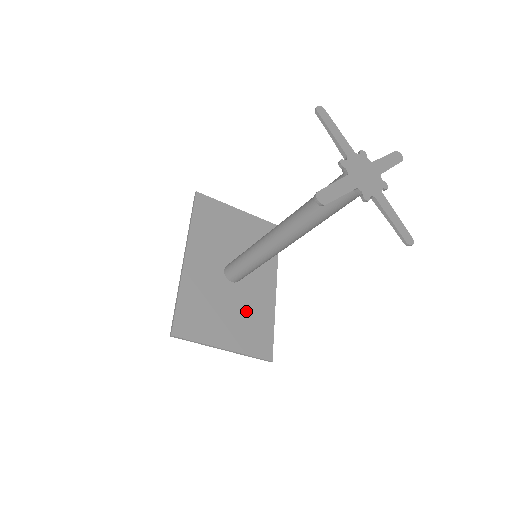
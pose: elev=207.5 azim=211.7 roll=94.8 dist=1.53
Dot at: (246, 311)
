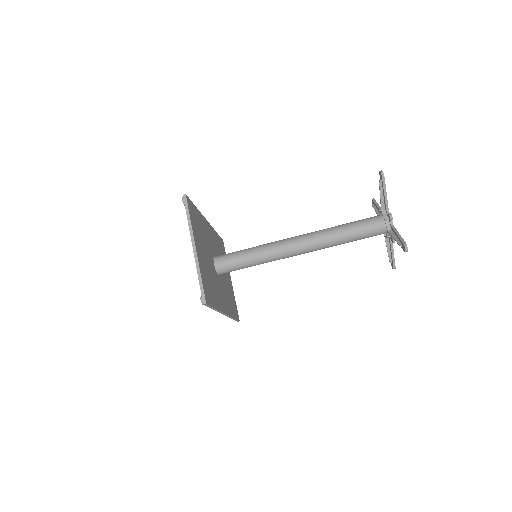
Dot at: (211, 276)
